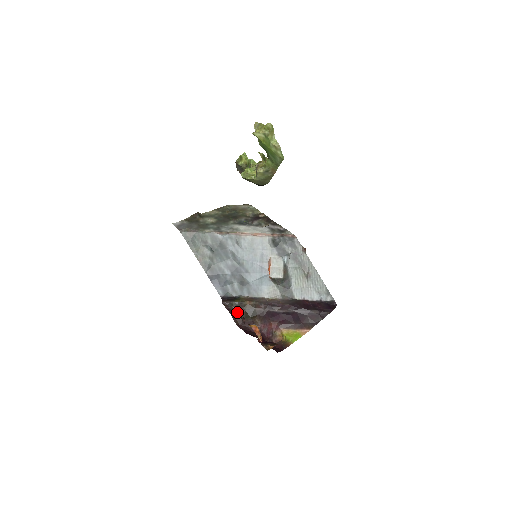
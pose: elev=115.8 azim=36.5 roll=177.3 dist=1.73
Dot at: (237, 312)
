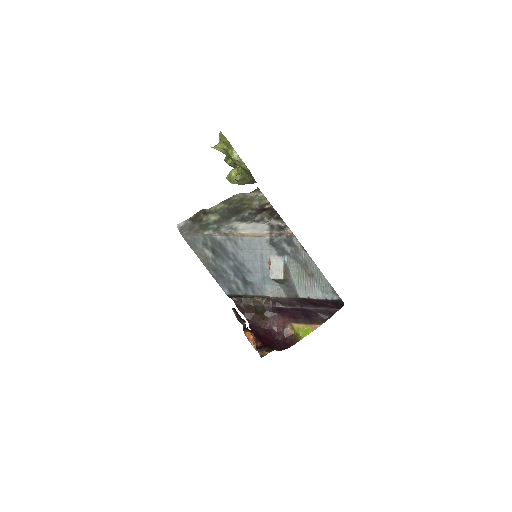
Dot at: (236, 316)
